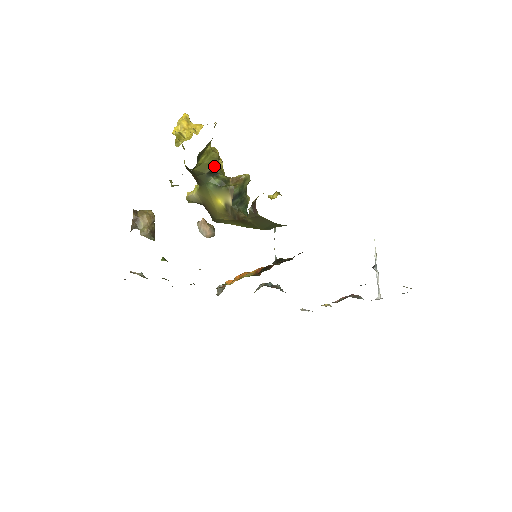
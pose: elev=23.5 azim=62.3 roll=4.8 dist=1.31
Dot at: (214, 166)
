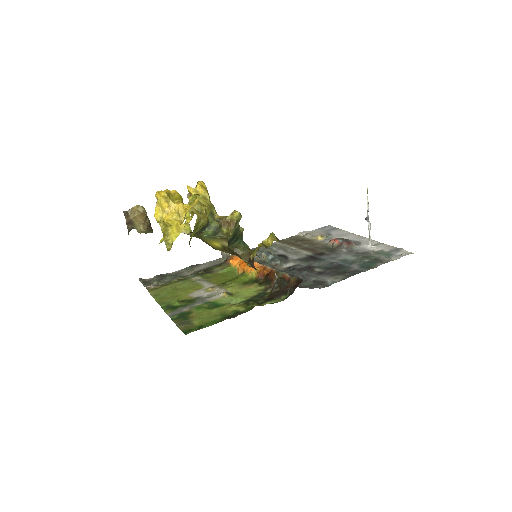
Dot at: (204, 225)
